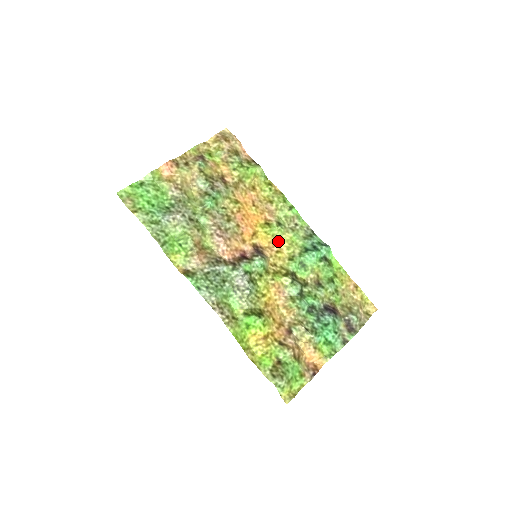
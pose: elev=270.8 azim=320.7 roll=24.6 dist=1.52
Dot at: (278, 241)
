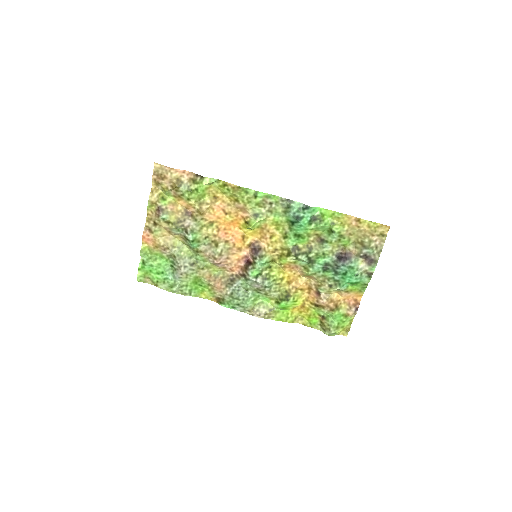
Dot at: (265, 229)
